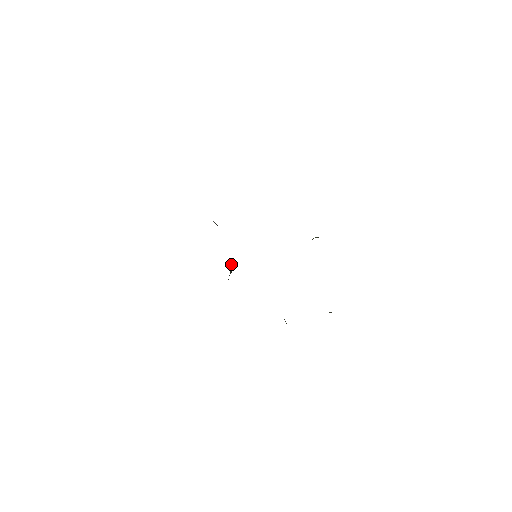
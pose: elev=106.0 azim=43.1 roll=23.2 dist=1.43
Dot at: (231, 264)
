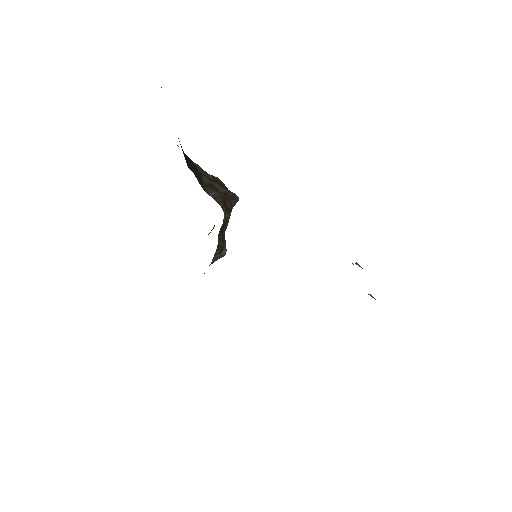
Dot at: (225, 249)
